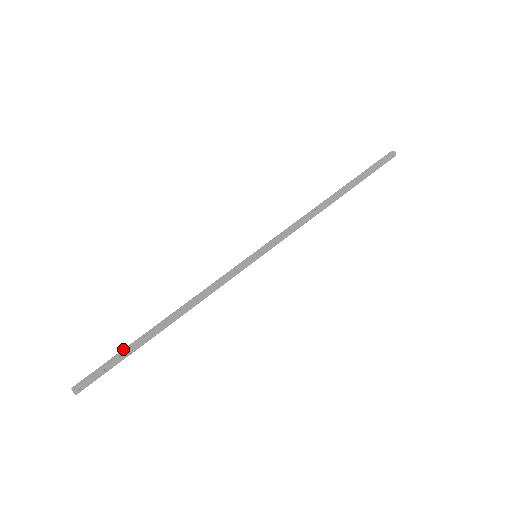
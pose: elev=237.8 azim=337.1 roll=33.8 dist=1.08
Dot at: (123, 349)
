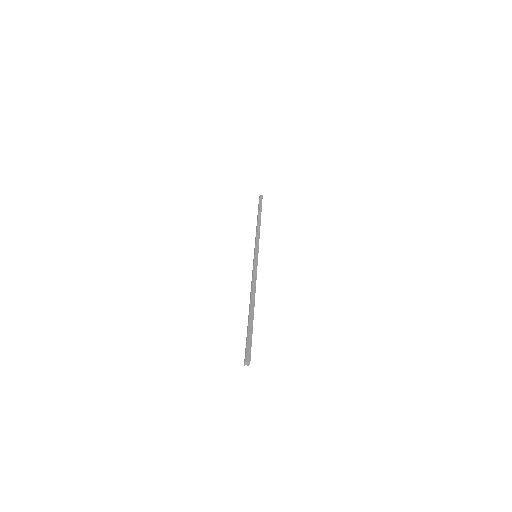
Dot at: (249, 326)
